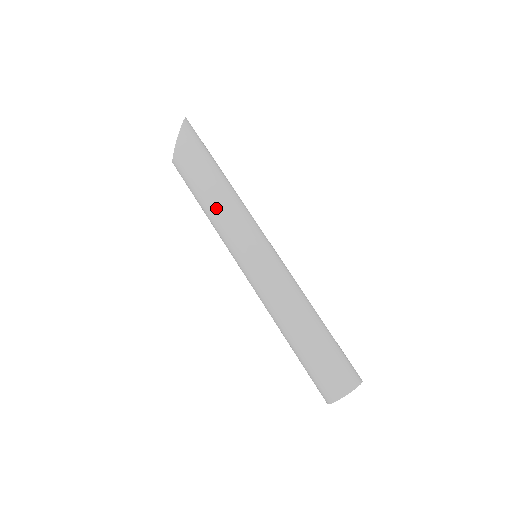
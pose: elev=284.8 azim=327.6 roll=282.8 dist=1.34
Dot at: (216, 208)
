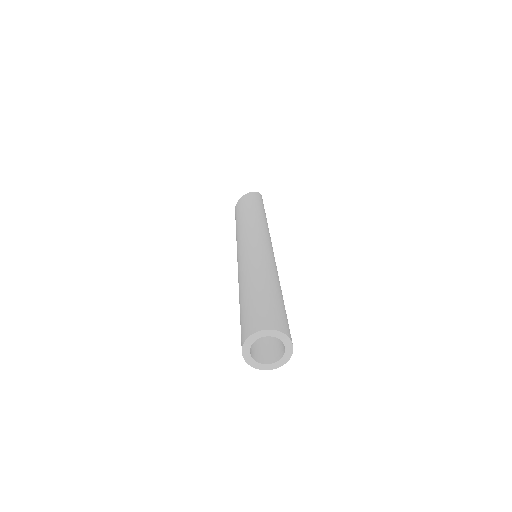
Dot at: (247, 219)
